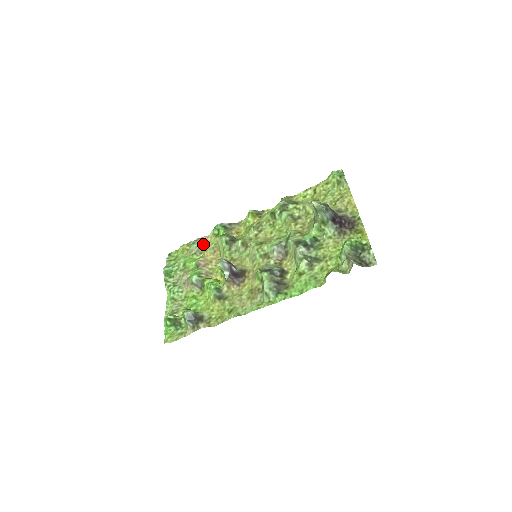
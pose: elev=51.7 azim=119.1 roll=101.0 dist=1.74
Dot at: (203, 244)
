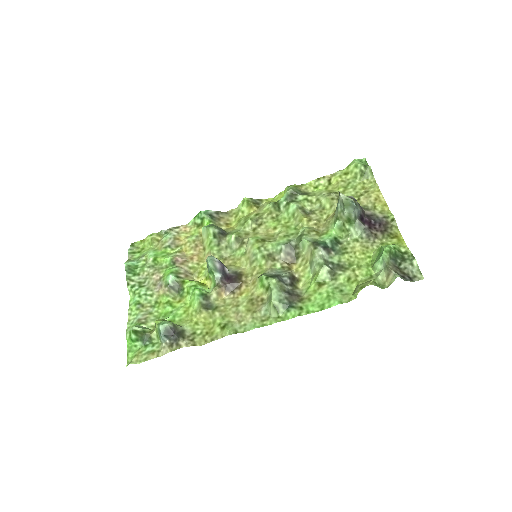
Dot at: (180, 235)
